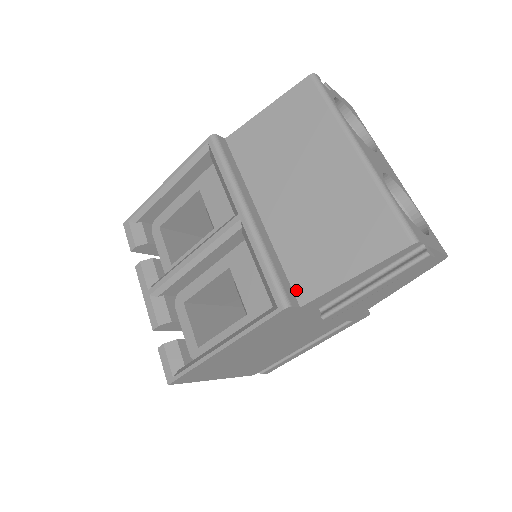
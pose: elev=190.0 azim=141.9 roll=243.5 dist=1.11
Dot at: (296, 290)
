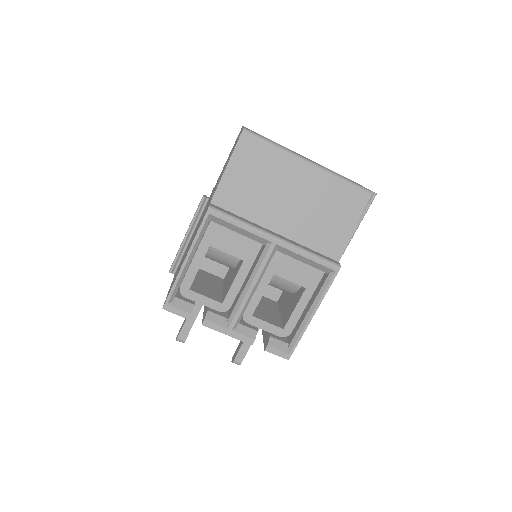
Dot at: (330, 256)
